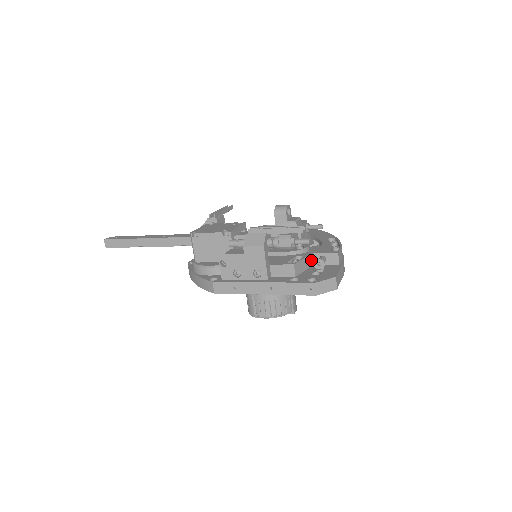
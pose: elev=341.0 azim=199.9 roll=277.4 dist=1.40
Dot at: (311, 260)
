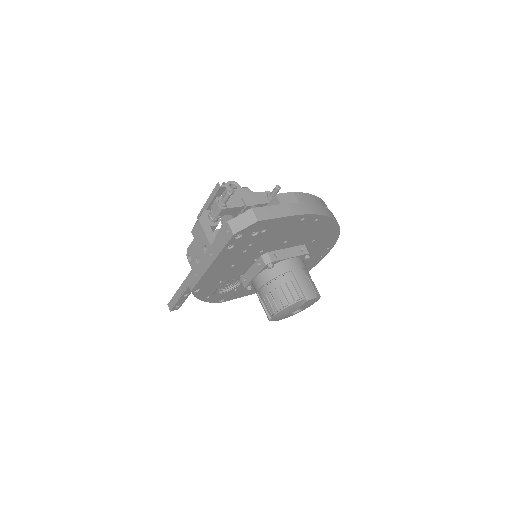
Dot at: occluded
